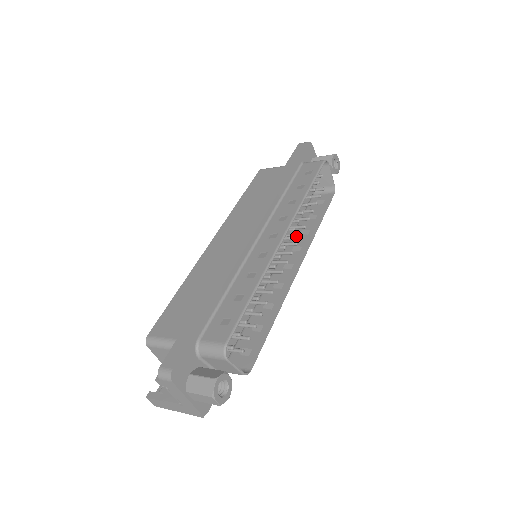
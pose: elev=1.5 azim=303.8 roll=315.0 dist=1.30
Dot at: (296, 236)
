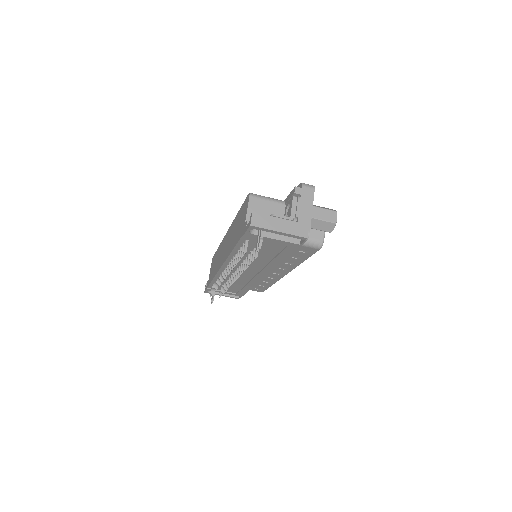
Dot at: occluded
